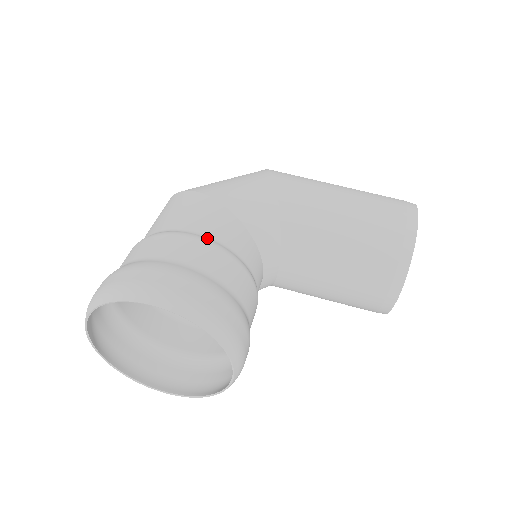
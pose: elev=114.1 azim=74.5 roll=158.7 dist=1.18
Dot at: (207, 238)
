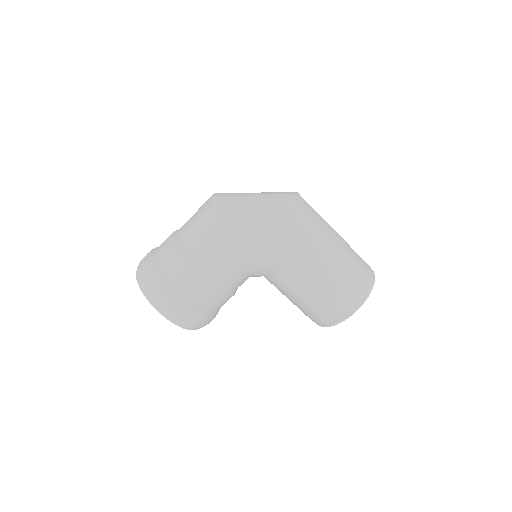
Dot at: (212, 281)
